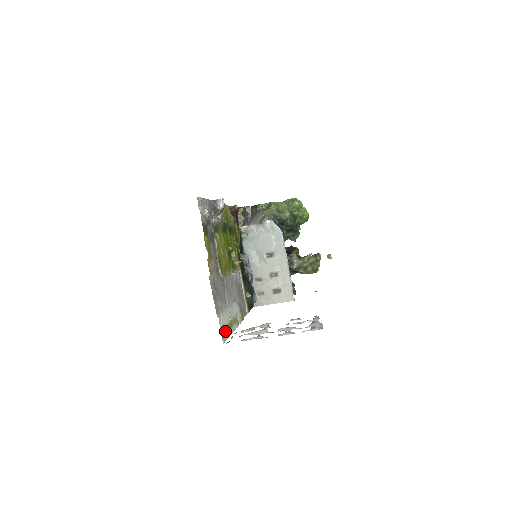
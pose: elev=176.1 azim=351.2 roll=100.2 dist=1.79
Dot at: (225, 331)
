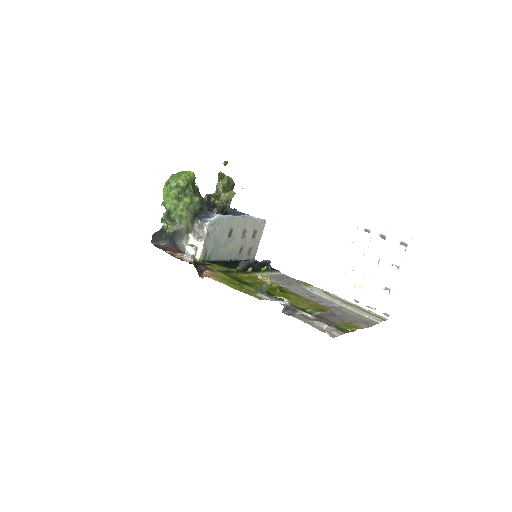
Dot at: (371, 314)
